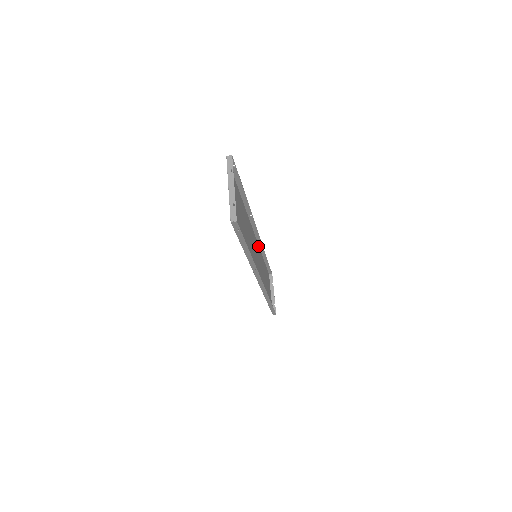
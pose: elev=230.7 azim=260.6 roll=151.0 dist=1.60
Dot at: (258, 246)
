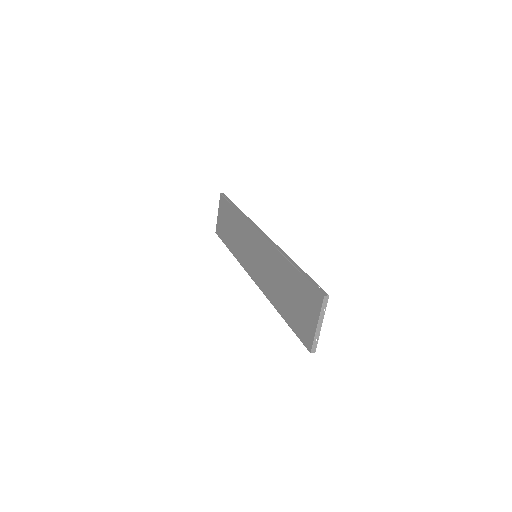
Dot at: (247, 222)
